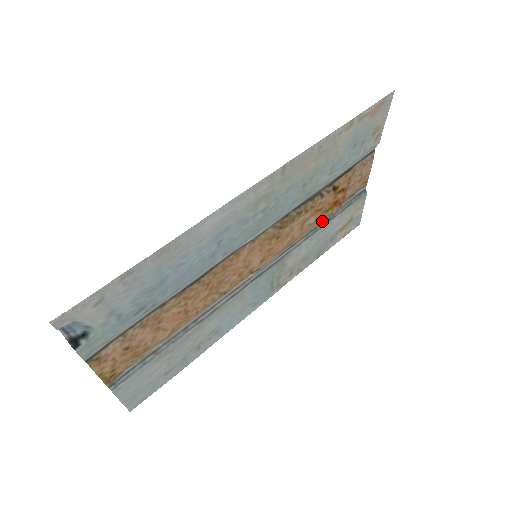
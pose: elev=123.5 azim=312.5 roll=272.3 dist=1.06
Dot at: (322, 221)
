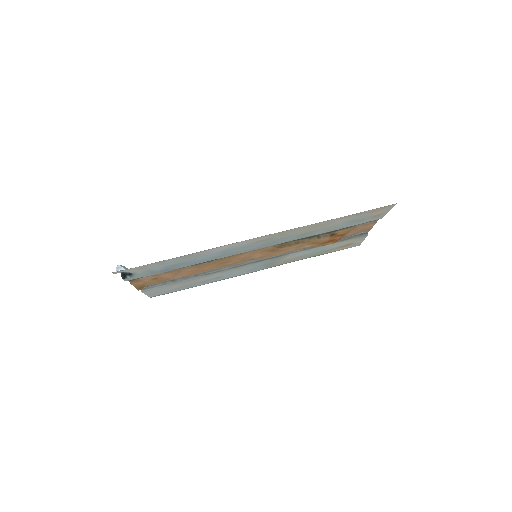
Dot at: occluded
